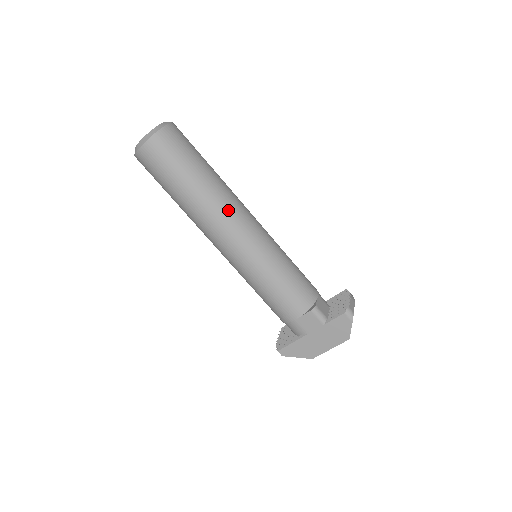
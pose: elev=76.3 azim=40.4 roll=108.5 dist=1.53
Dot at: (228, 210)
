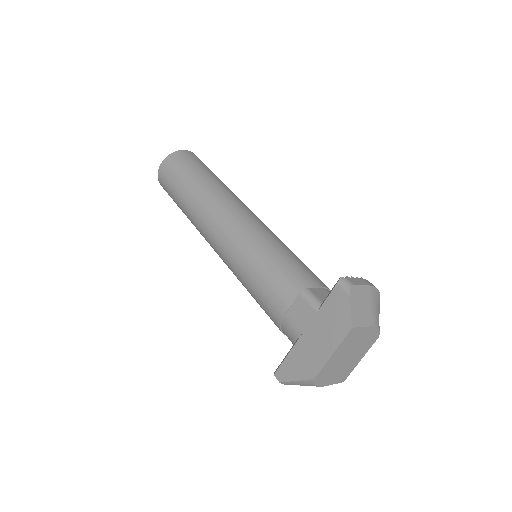
Dot at: (219, 201)
